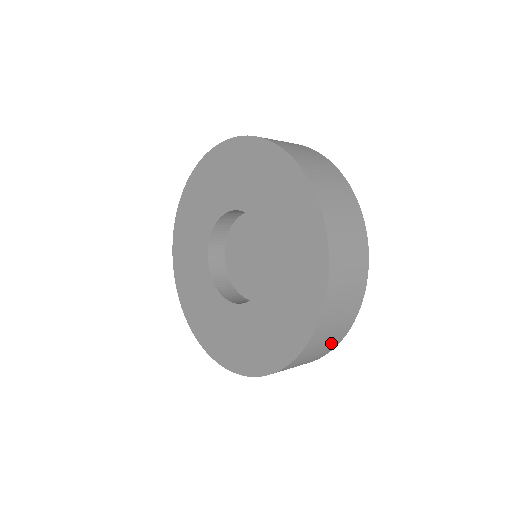
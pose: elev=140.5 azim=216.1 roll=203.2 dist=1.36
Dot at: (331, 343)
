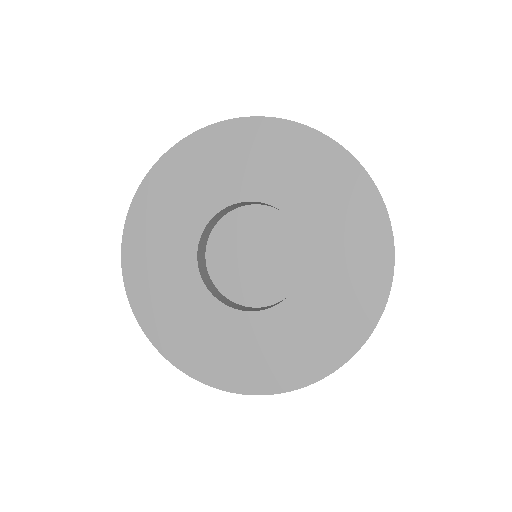
Dot at: occluded
